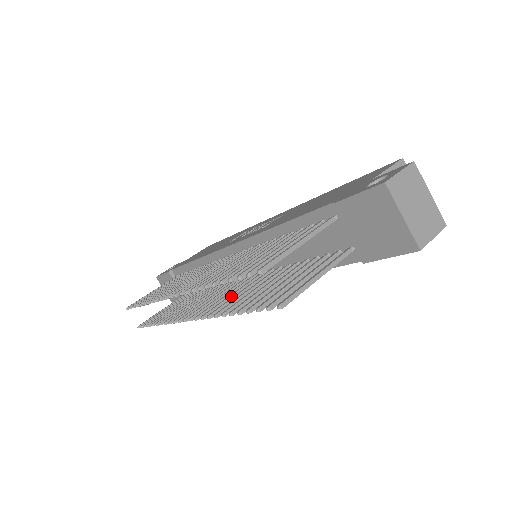
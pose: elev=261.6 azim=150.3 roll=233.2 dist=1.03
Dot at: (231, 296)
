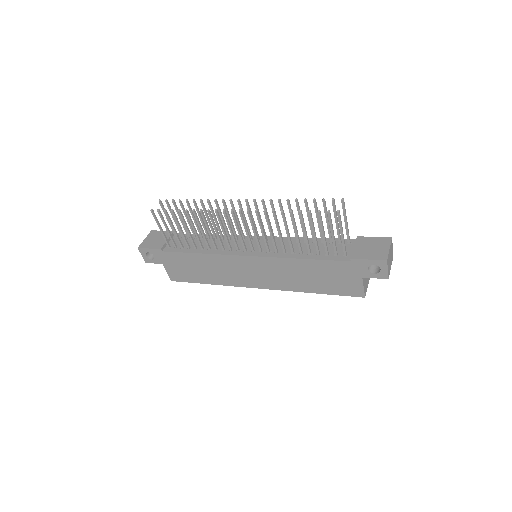
Dot at: (263, 229)
